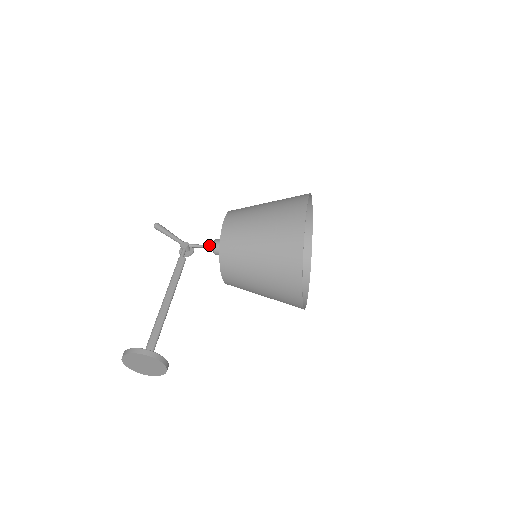
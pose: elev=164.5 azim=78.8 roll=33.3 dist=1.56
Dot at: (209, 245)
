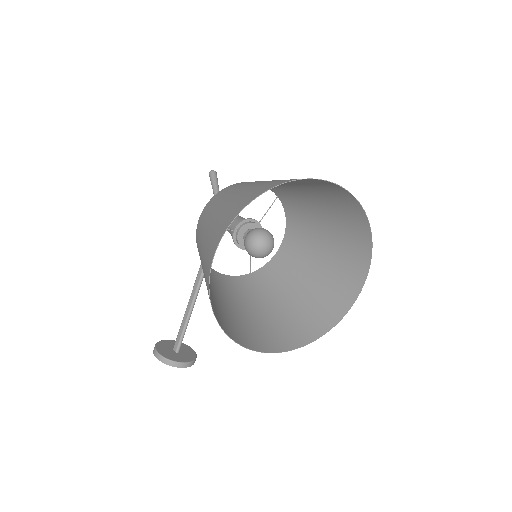
Dot at: occluded
